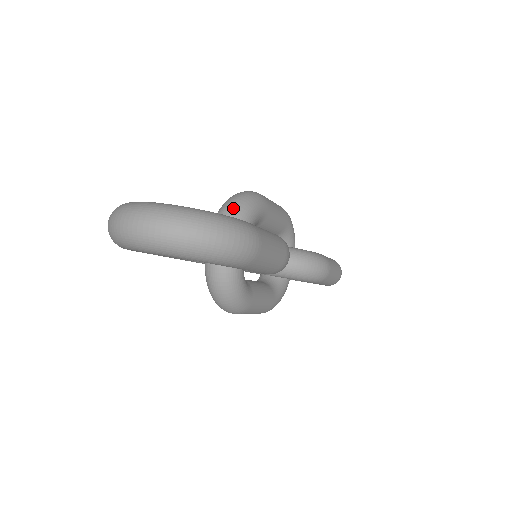
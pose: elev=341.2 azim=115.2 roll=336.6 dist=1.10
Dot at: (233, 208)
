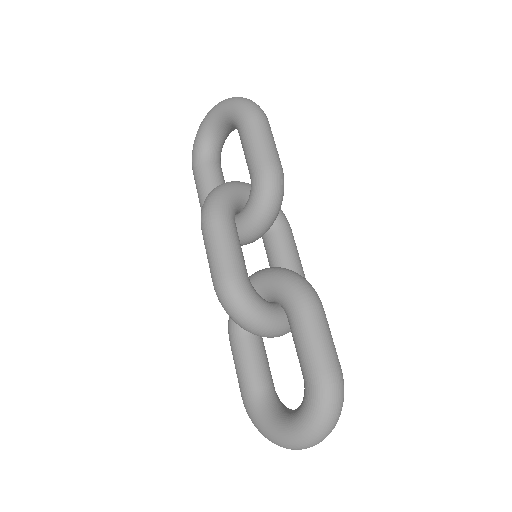
Dot at: occluded
